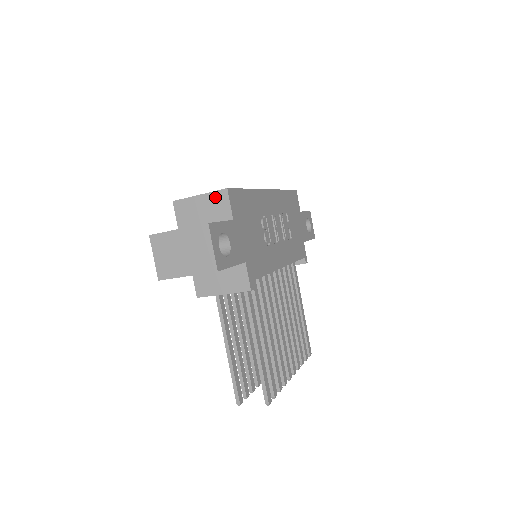
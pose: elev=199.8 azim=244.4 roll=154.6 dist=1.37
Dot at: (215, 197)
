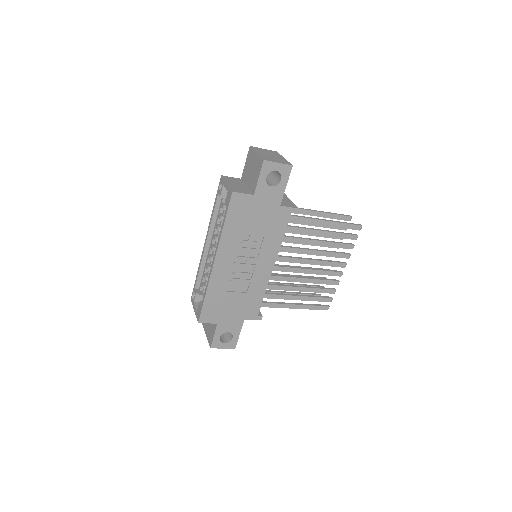
Dot at: occluded
